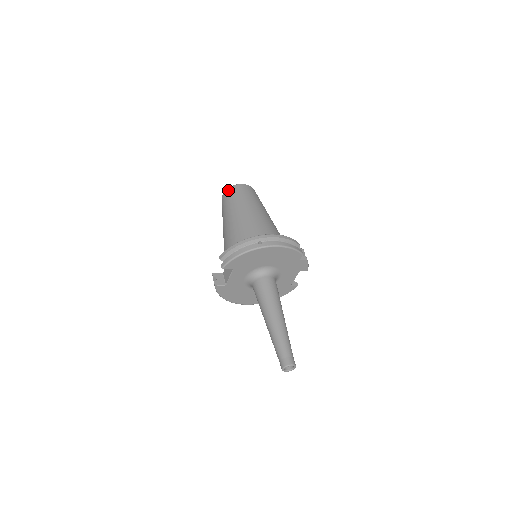
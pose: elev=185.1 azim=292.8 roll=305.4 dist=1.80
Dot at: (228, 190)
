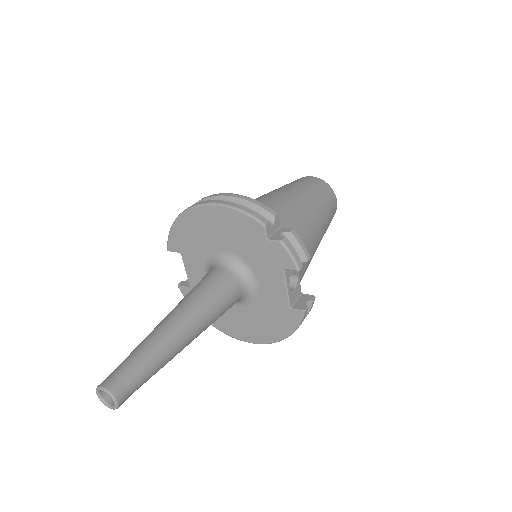
Dot at: occluded
